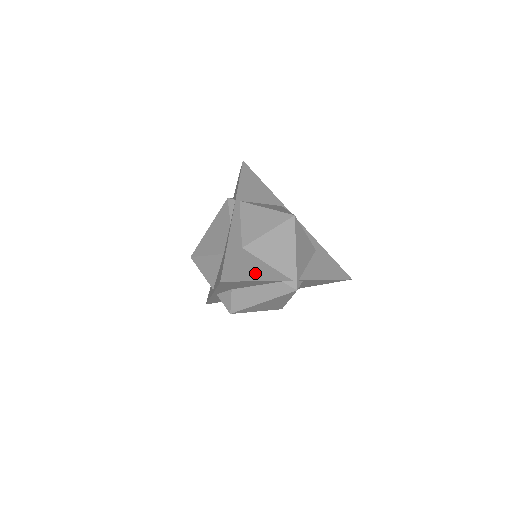
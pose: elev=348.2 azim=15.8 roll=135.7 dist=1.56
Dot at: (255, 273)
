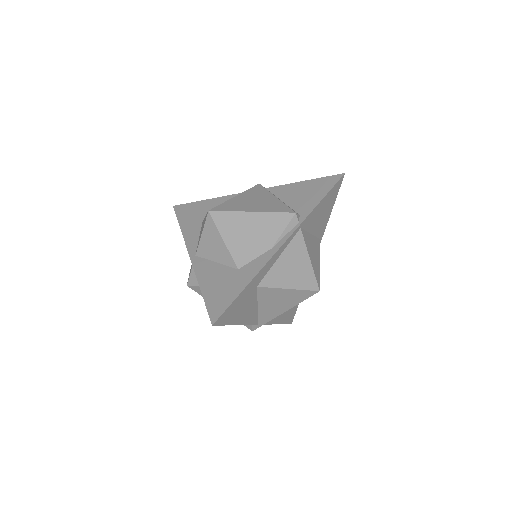
Dot at: (242, 316)
